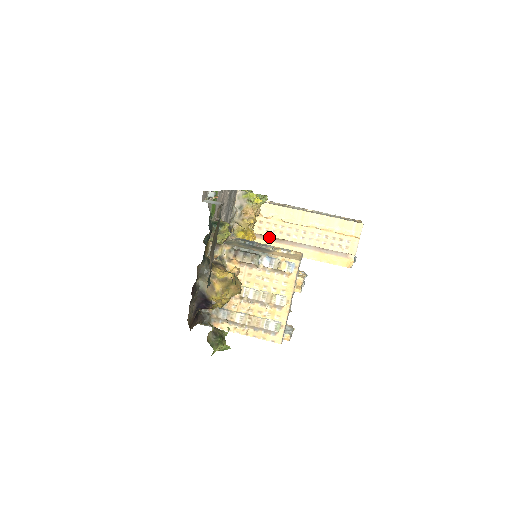
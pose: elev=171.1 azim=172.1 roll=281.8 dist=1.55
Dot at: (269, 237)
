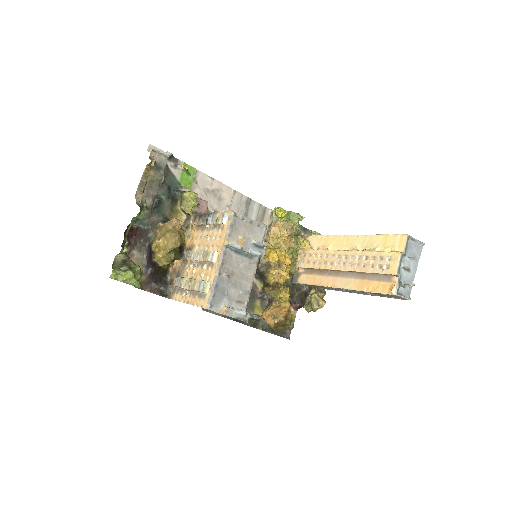
Dot at: (317, 271)
